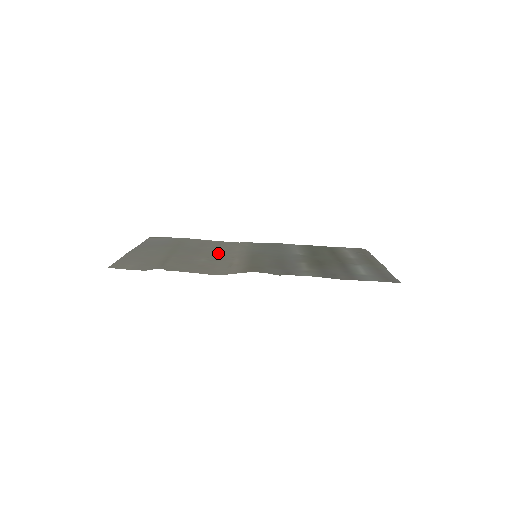
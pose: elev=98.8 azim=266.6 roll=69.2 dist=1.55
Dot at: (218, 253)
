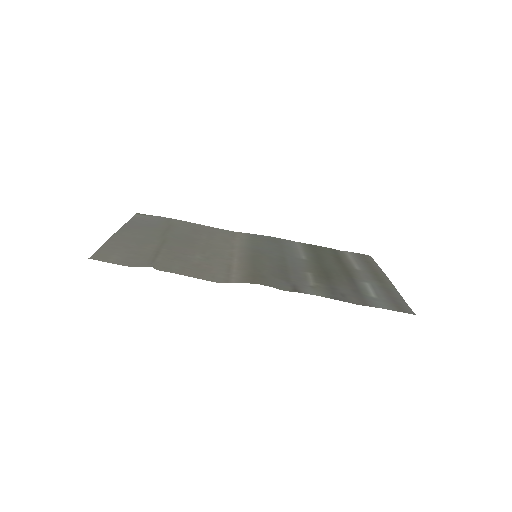
Dot at: (214, 247)
